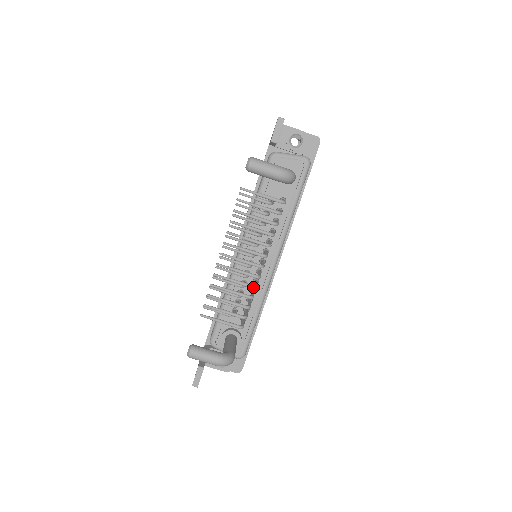
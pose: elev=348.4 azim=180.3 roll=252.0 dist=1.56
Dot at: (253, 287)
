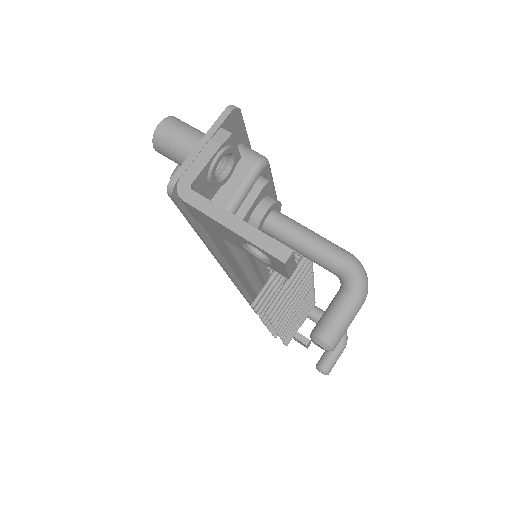
Dot at: occluded
